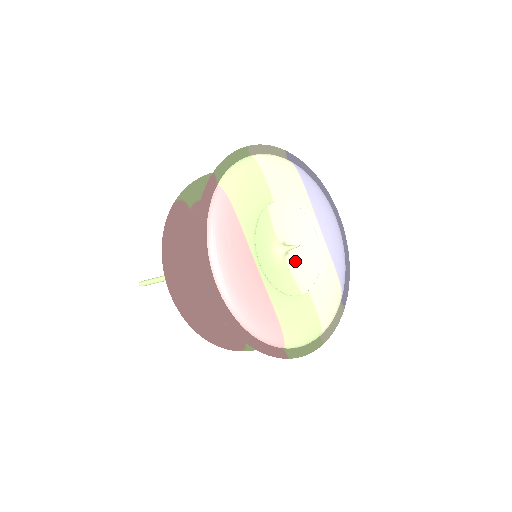
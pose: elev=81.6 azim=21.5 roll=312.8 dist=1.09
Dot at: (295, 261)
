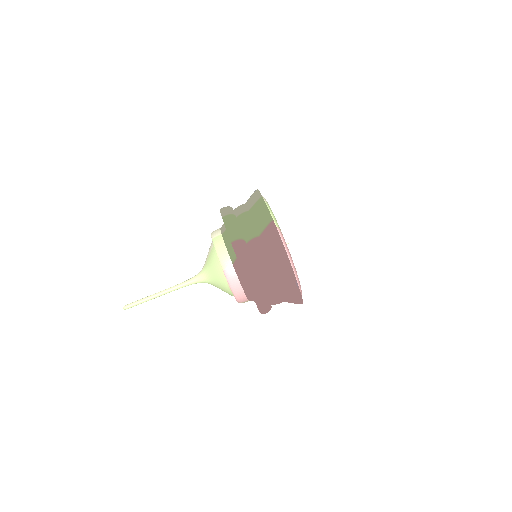
Dot at: occluded
